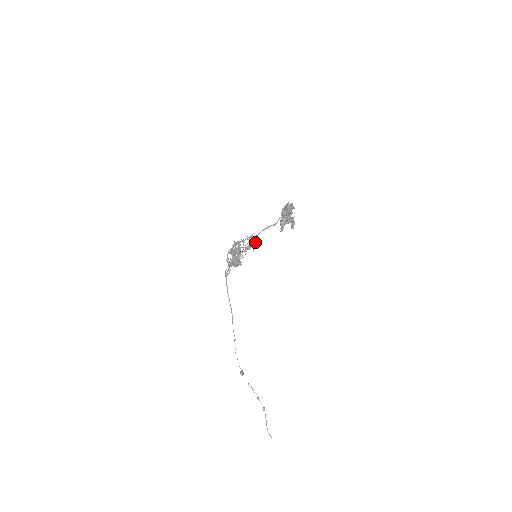
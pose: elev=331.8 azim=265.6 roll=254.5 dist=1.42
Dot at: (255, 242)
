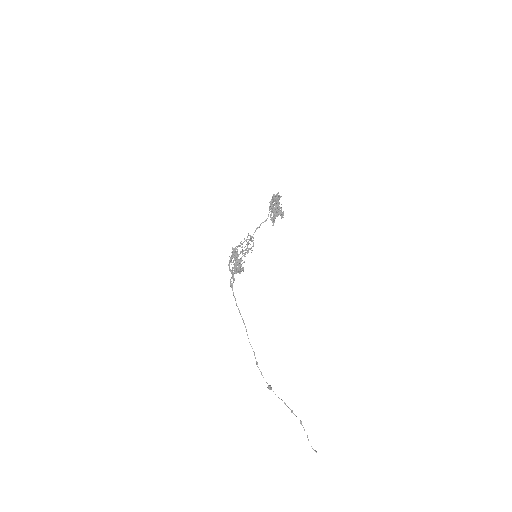
Dot at: (252, 241)
